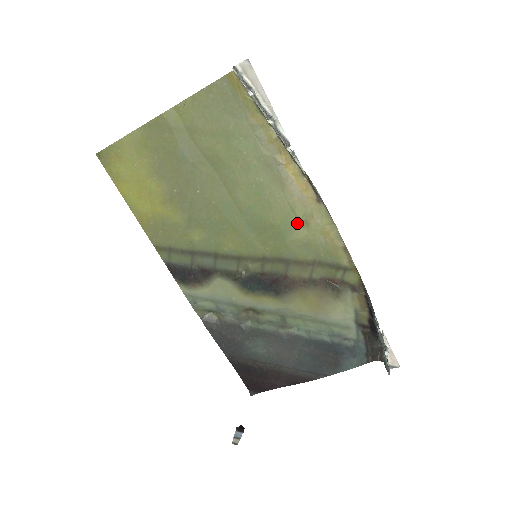
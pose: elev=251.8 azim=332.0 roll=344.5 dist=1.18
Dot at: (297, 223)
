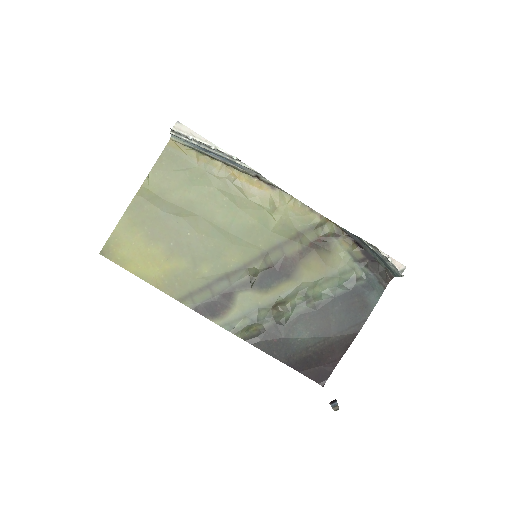
Dot at: (269, 213)
